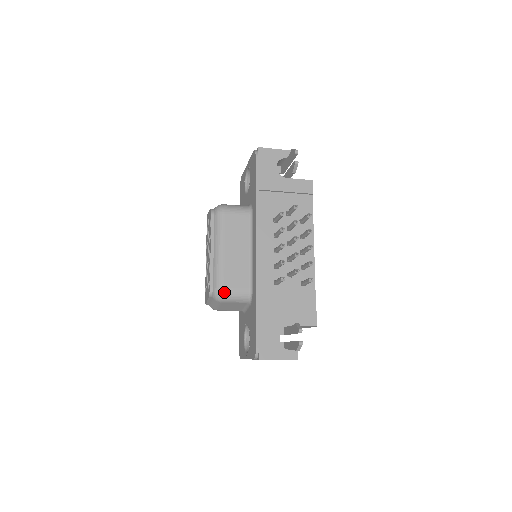
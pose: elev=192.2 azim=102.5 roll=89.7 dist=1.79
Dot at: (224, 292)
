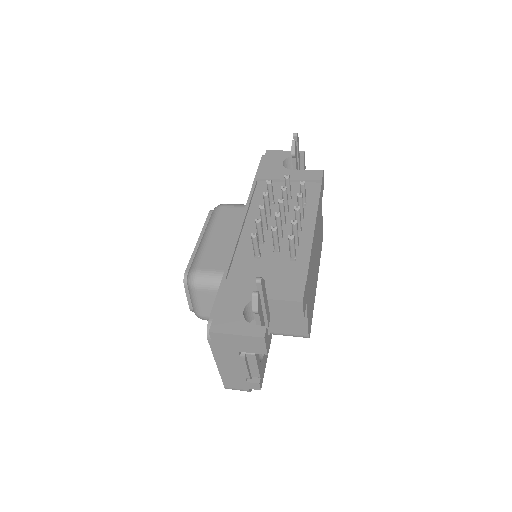
Dot at: (198, 273)
